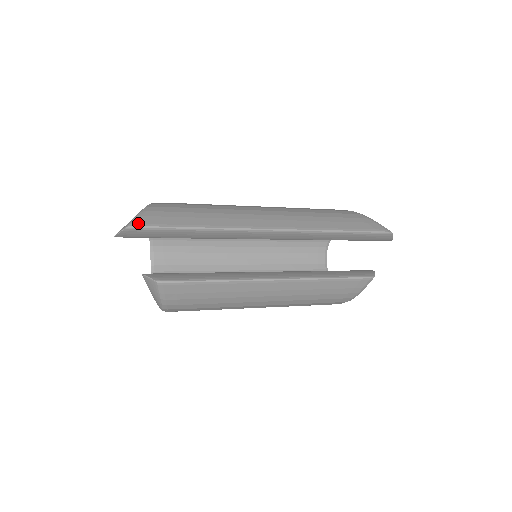
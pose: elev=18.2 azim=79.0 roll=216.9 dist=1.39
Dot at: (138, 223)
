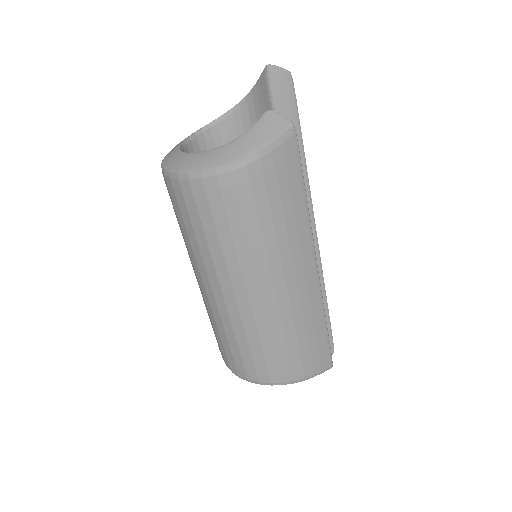
Dot at: (291, 86)
